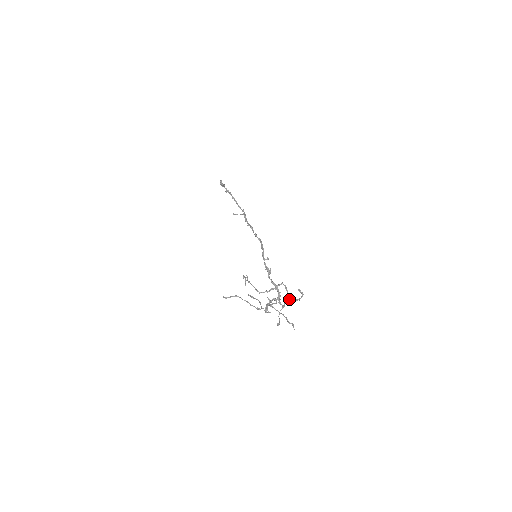
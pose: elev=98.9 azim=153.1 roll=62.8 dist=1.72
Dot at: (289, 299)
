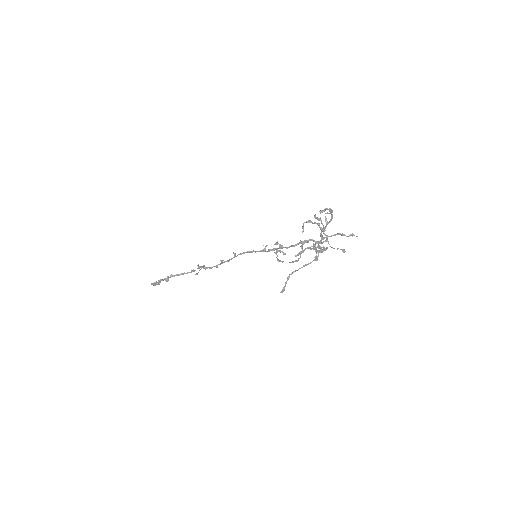
Dot at: (325, 220)
